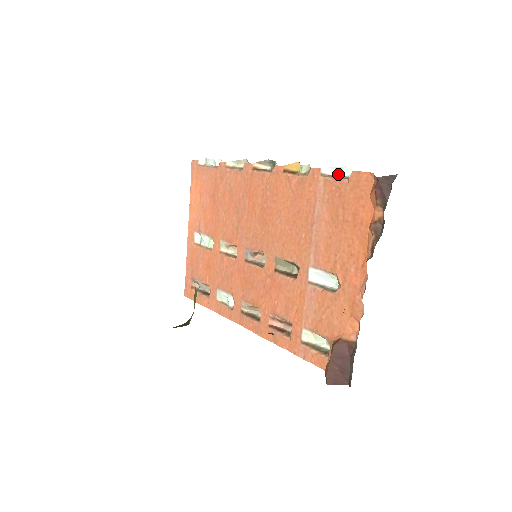
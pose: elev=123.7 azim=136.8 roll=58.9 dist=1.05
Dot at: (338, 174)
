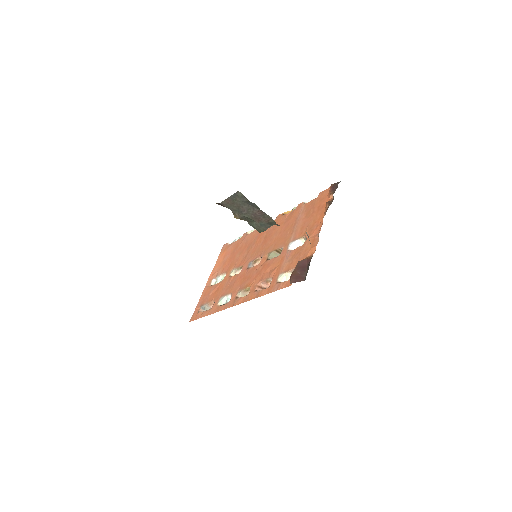
Dot at: occluded
